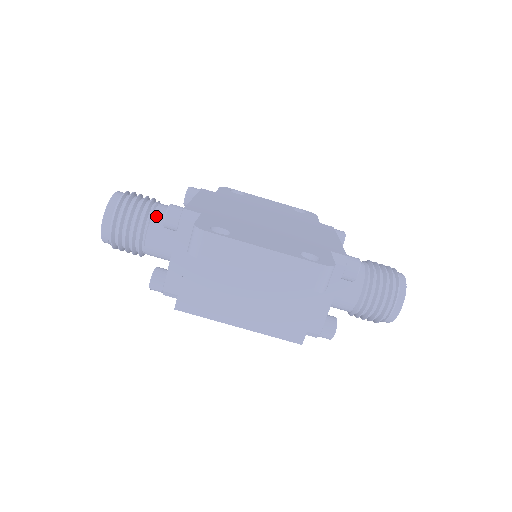
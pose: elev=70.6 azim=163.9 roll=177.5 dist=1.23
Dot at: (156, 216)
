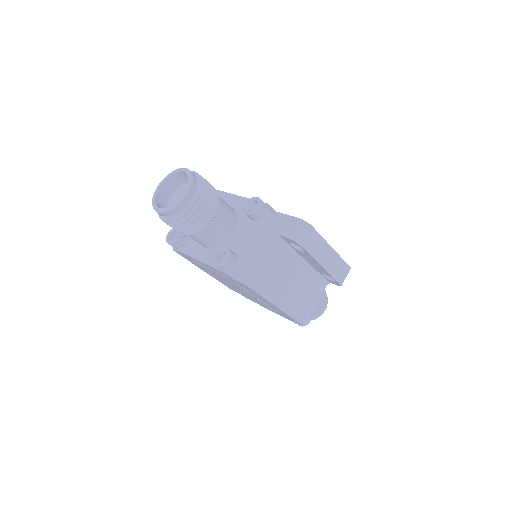
Dot at: (221, 202)
